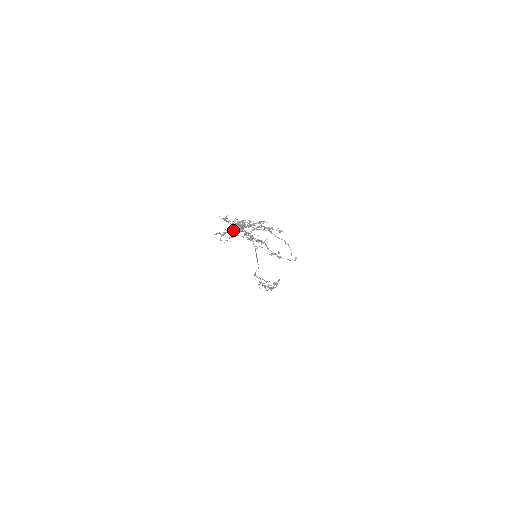
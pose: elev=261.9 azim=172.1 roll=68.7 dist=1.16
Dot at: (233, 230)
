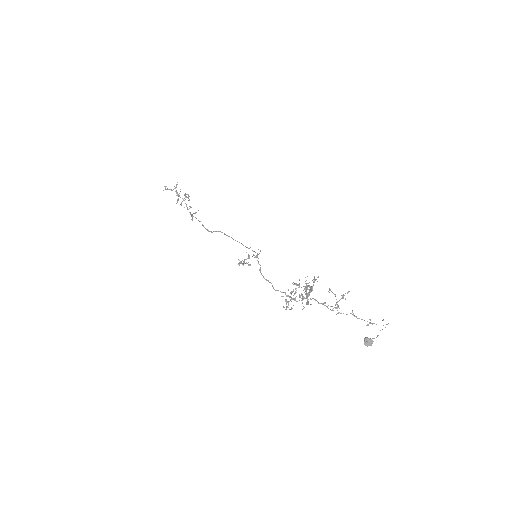
Dot at: occluded
